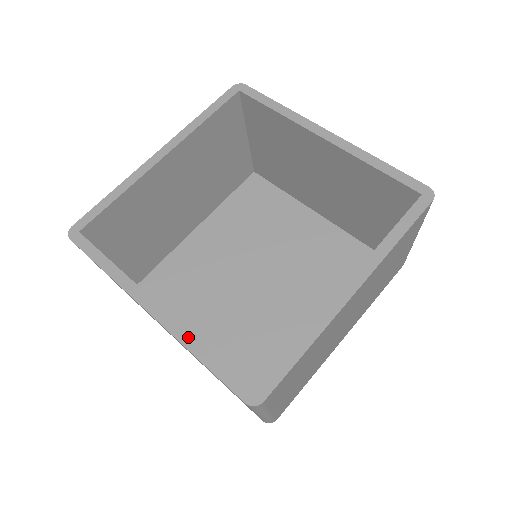
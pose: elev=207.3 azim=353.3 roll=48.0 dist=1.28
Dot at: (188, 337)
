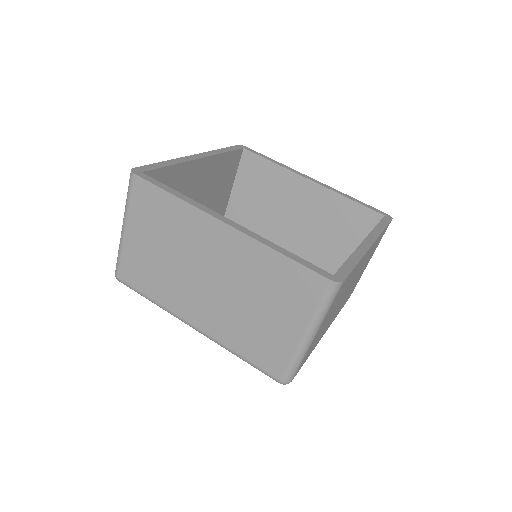
Dot at: (267, 241)
